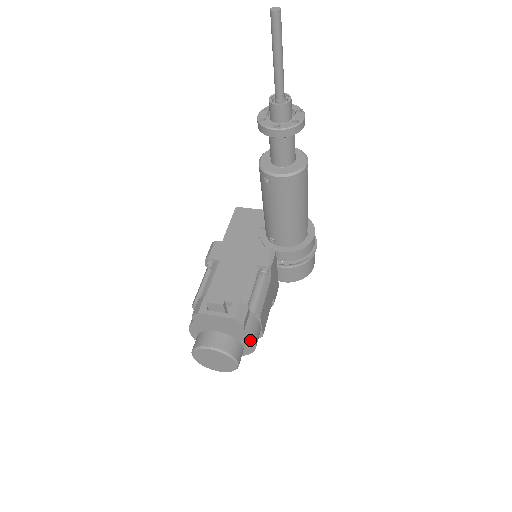
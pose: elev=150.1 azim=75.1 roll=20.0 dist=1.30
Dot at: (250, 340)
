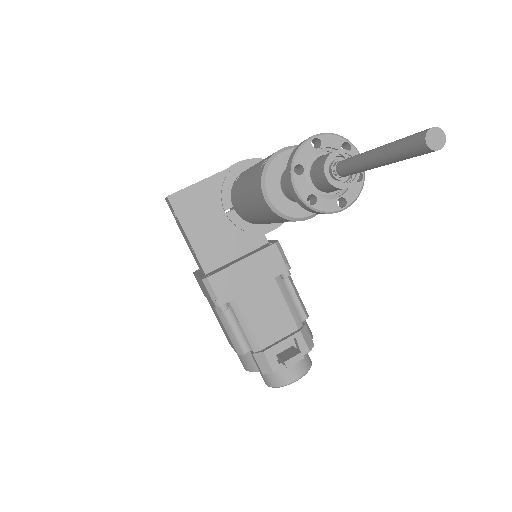
Dot at: occluded
